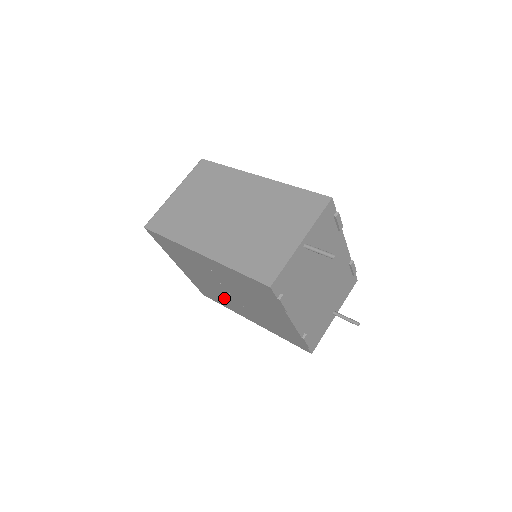
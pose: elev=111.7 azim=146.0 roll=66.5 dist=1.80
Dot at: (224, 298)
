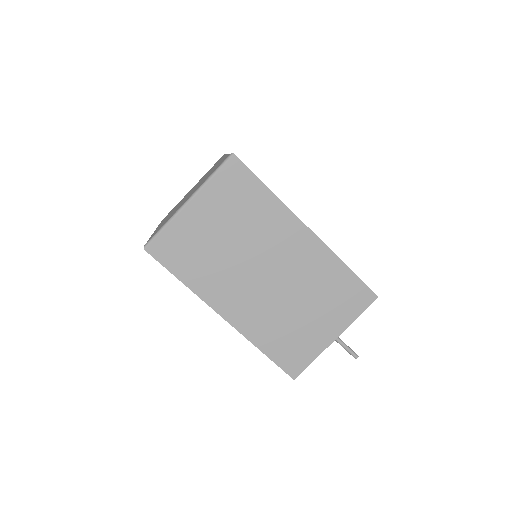
Dot at: occluded
